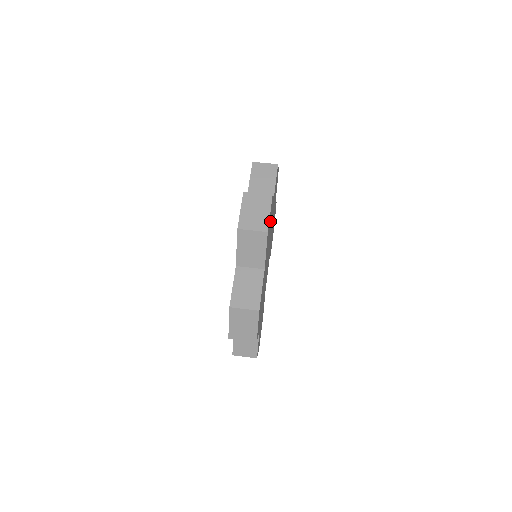
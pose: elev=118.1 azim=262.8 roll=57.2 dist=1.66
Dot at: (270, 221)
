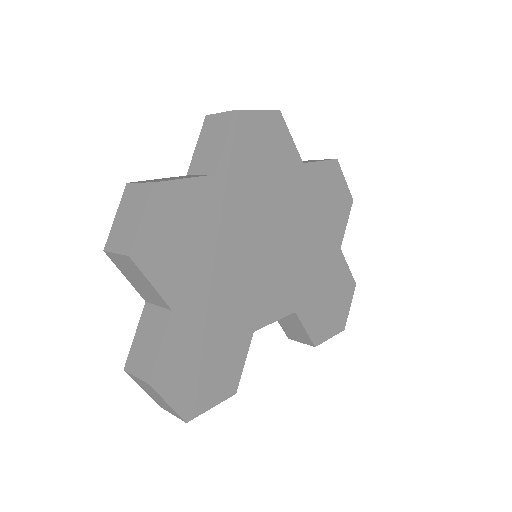
Dot at: (270, 155)
